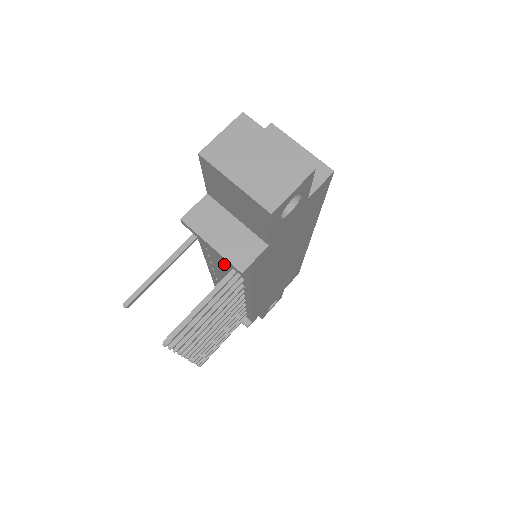
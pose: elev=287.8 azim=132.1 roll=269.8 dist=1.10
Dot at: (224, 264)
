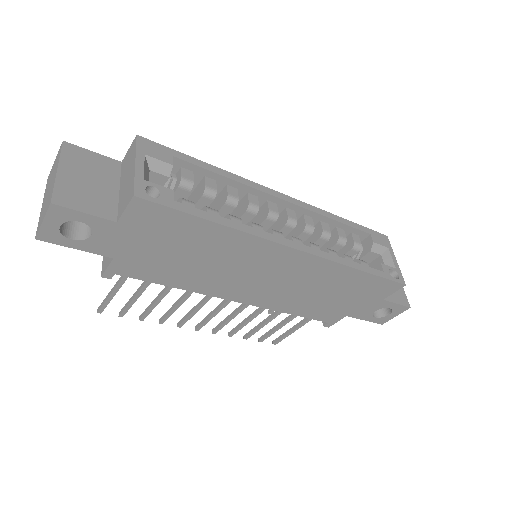
Dot at: occluded
